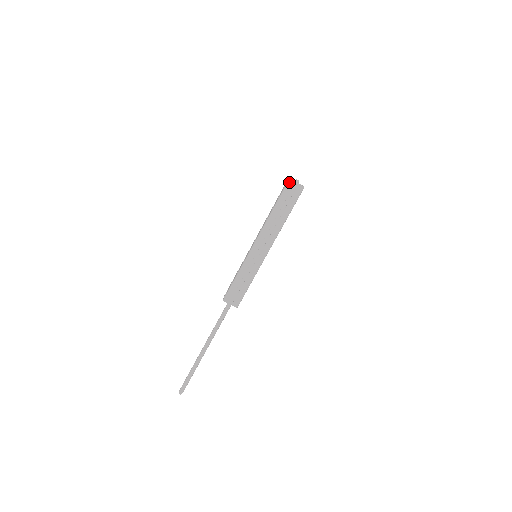
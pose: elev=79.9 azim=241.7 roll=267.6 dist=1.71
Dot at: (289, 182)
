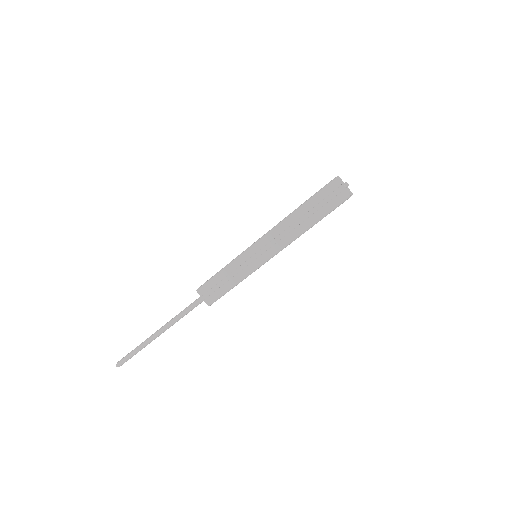
Dot at: (332, 182)
